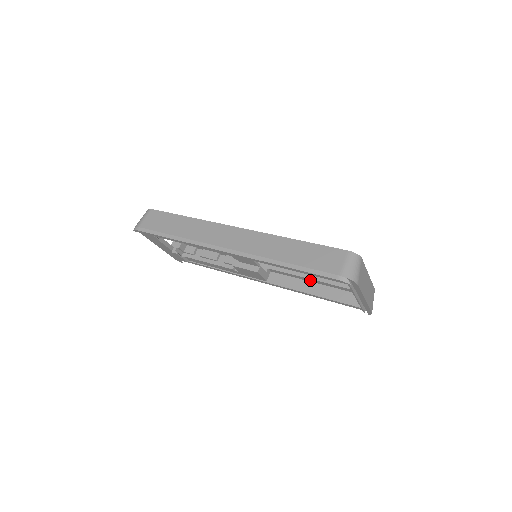
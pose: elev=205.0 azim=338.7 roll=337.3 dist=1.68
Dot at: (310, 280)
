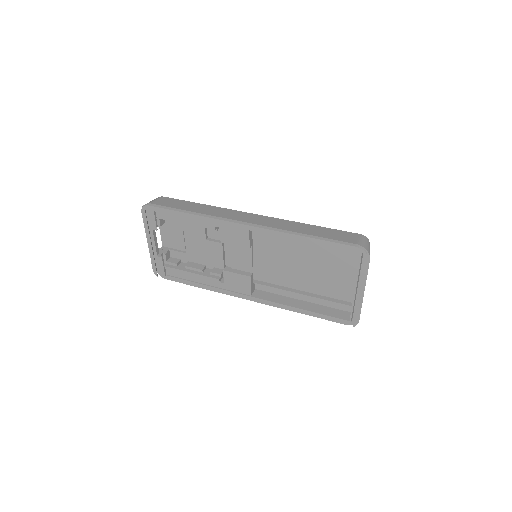
Dot at: (297, 296)
